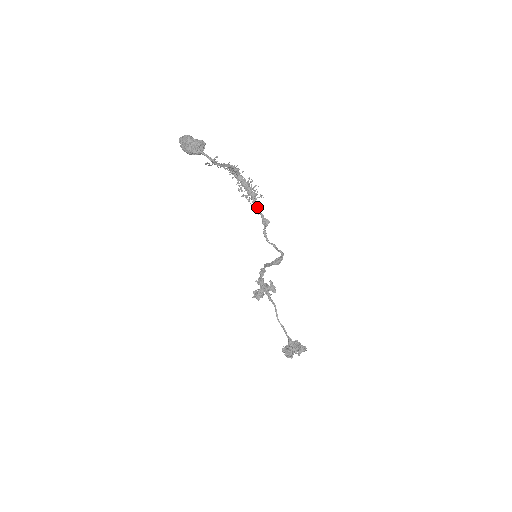
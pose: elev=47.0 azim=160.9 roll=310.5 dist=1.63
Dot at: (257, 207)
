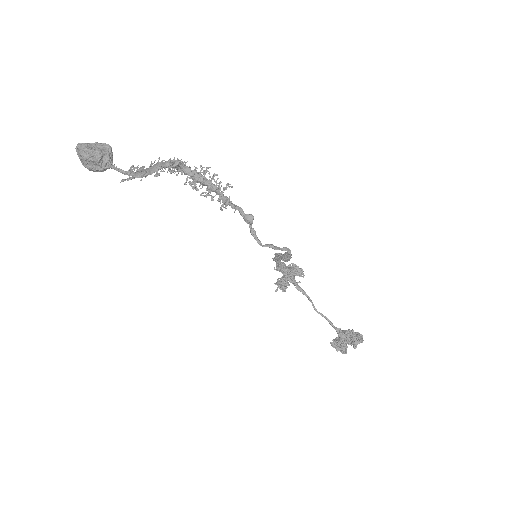
Dot at: (228, 202)
